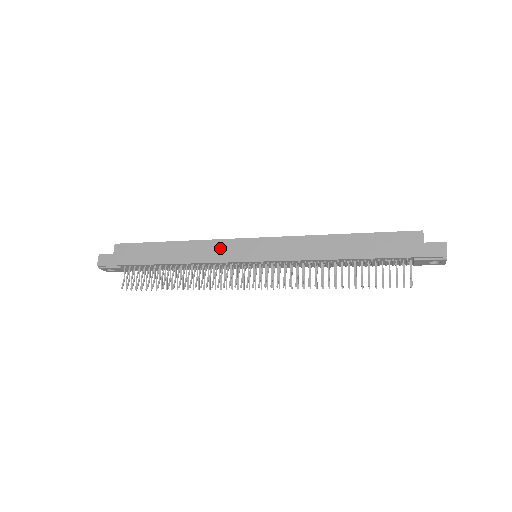
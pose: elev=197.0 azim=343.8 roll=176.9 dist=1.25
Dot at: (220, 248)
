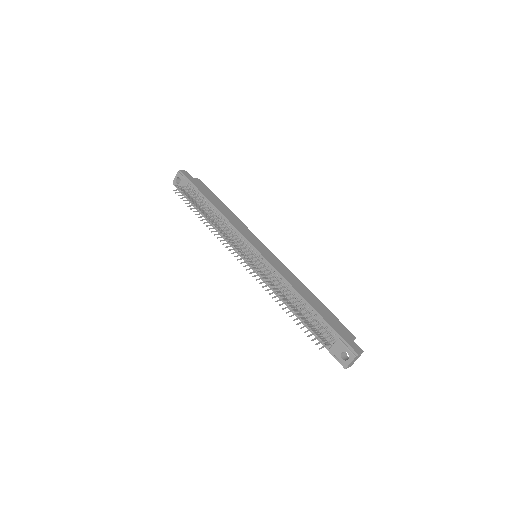
Dot at: (247, 231)
